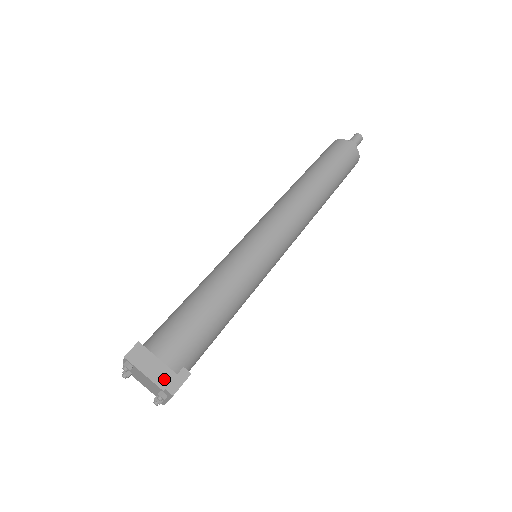
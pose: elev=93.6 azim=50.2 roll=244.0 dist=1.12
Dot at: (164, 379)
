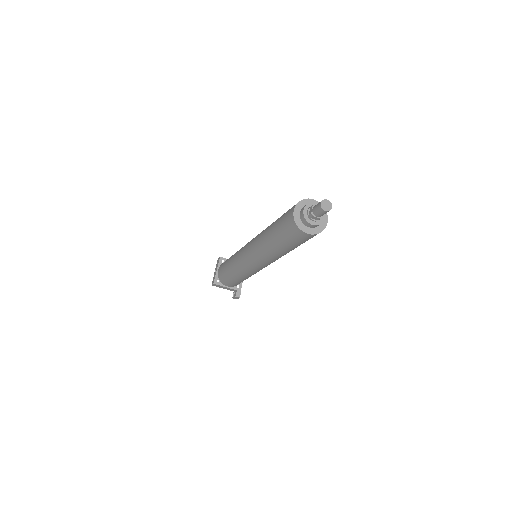
Dot at: (232, 290)
